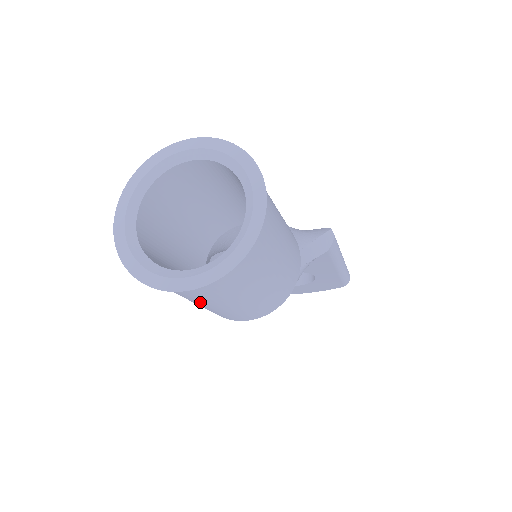
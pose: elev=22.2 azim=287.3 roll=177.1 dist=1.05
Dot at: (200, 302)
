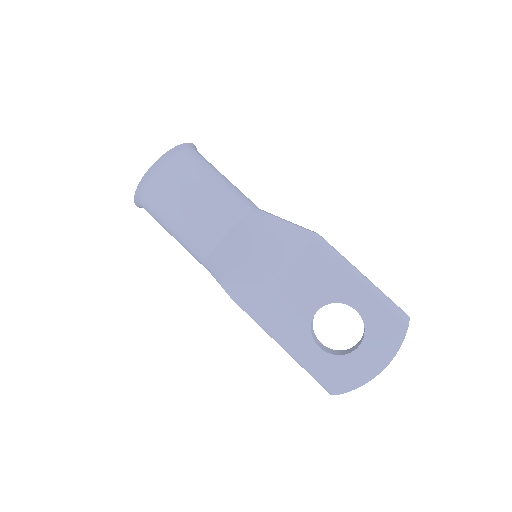
Dot at: (172, 206)
